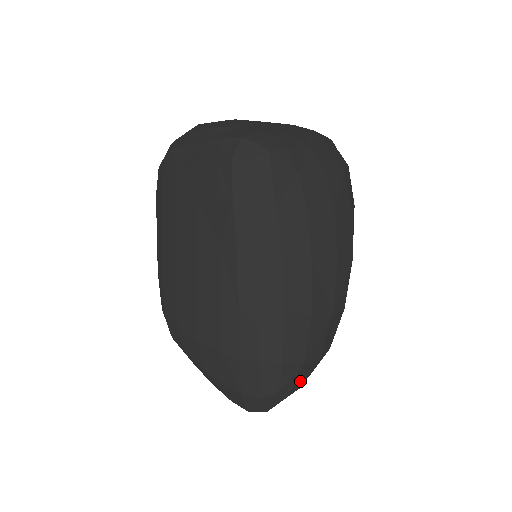
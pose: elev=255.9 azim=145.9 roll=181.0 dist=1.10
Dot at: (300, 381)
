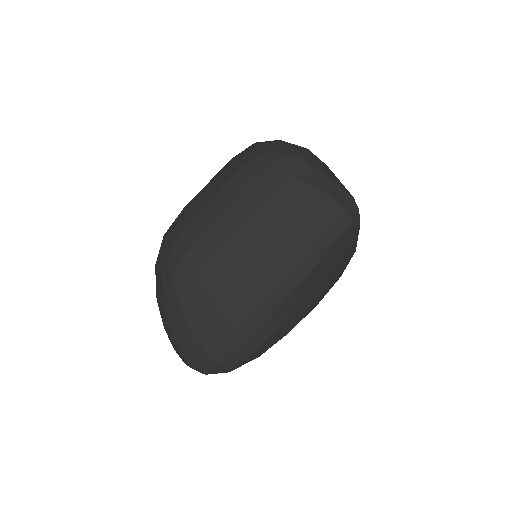
Dot at: occluded
